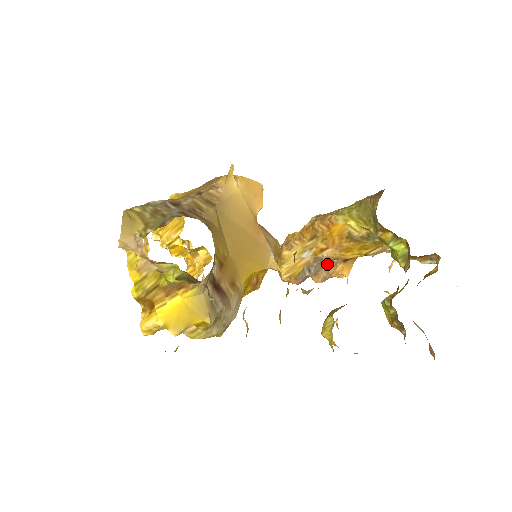
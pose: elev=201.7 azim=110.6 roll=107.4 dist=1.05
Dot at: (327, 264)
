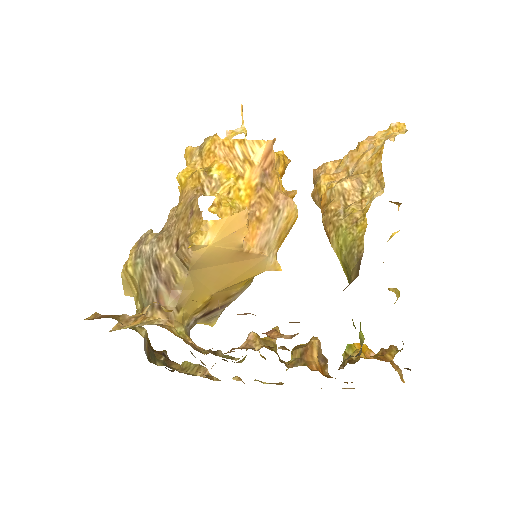
Dot at: occluded
